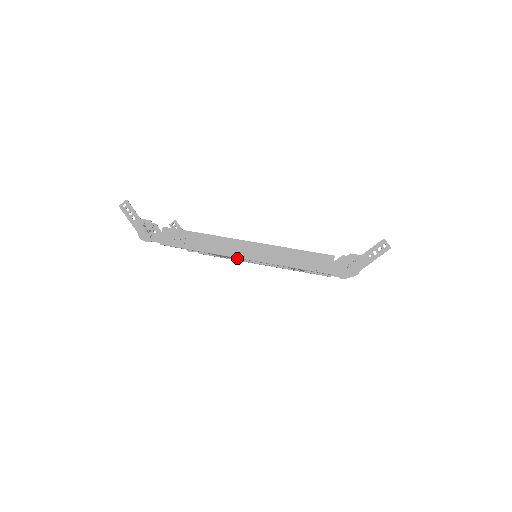
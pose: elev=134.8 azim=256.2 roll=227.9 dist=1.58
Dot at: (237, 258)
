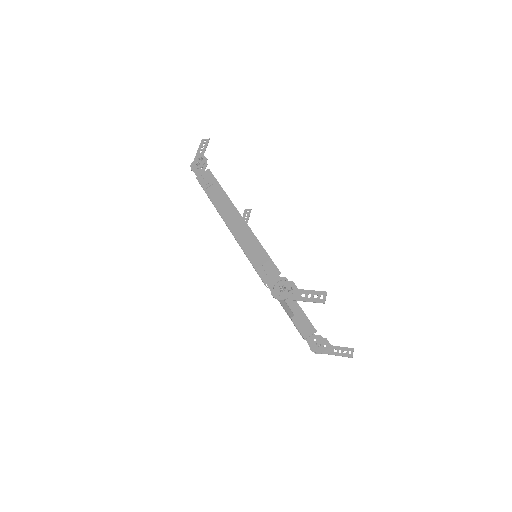
Dot at: occluded
